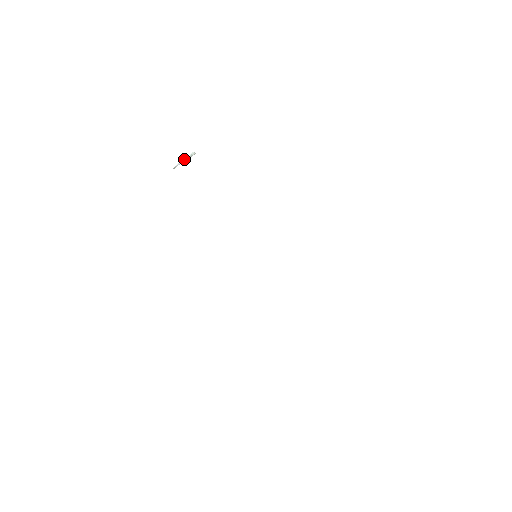
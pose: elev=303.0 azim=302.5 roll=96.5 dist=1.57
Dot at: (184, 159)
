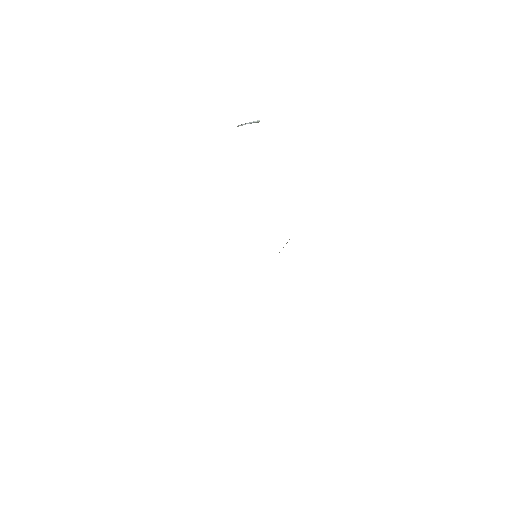
Dot at: (249, 122)
